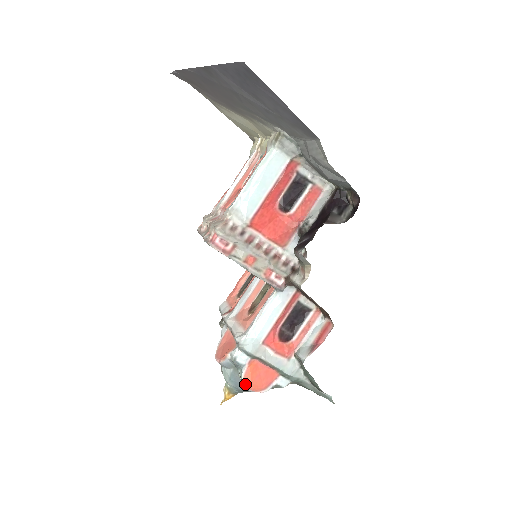
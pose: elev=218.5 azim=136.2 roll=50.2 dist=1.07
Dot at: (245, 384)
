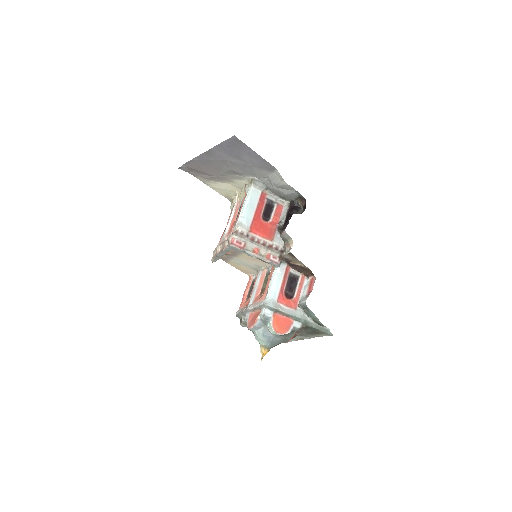
Dot at: (275, 330)
